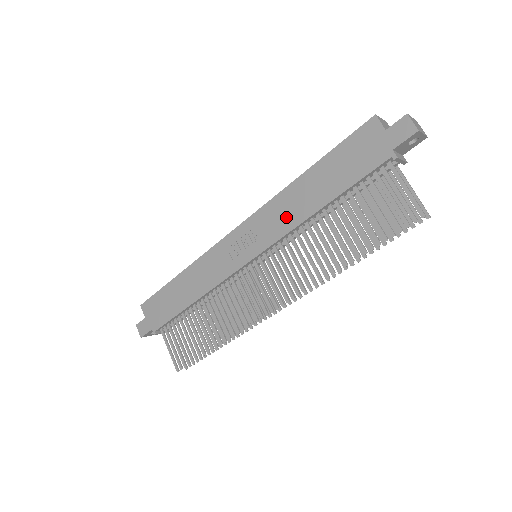
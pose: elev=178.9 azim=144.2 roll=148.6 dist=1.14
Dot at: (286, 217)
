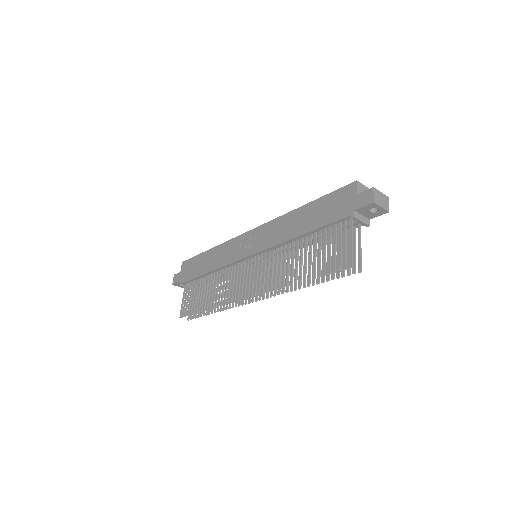
Dot at: (279, 234)
